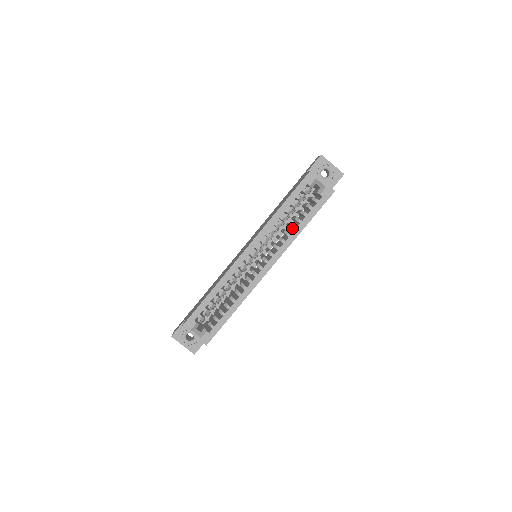
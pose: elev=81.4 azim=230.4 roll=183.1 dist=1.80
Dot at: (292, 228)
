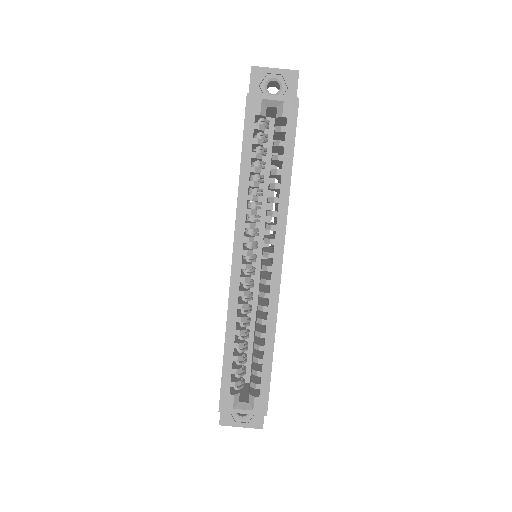
Dot at: (275, 188)
